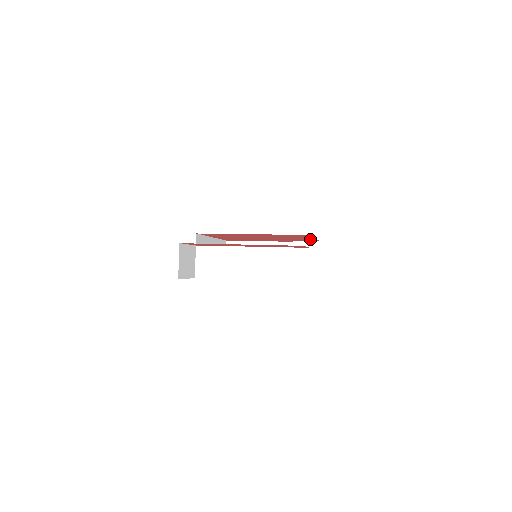
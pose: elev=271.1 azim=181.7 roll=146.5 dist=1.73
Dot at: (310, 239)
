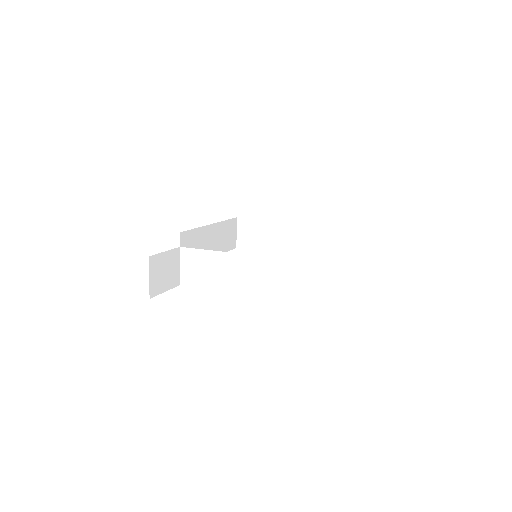
Dot at: occluded
